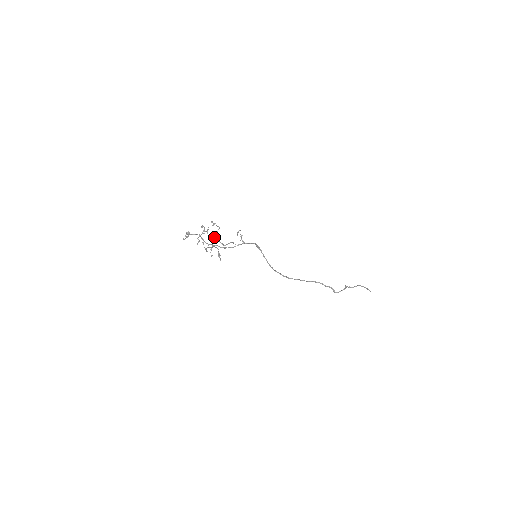
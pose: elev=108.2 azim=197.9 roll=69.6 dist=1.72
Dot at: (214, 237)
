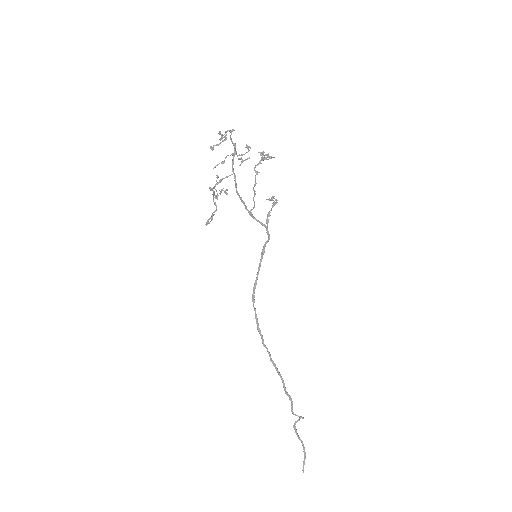
Dot at: (260, 161)
